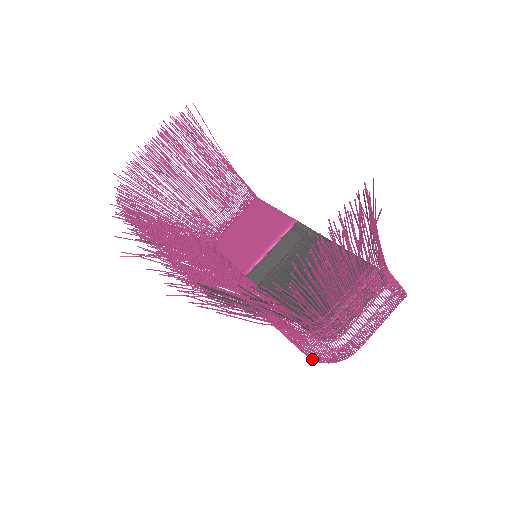
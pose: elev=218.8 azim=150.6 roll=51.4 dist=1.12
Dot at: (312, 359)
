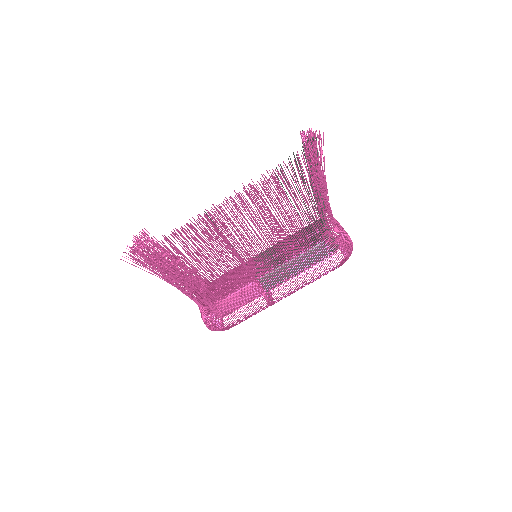
Dot at: (340, 261)
